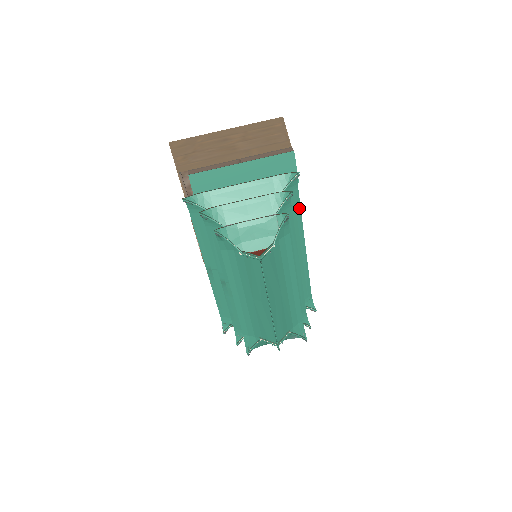
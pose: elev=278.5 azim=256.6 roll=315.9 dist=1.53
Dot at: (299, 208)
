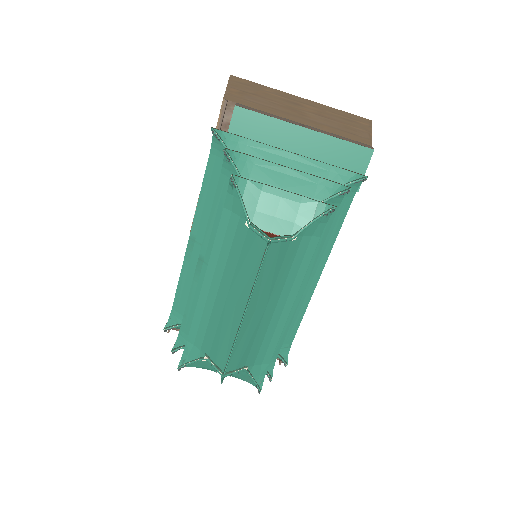
Dot at: (340, 224)
